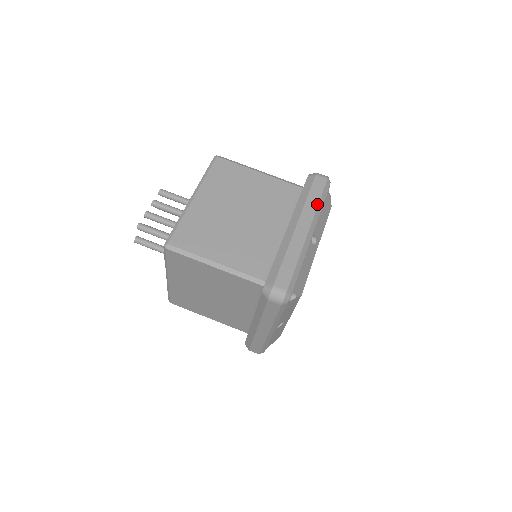
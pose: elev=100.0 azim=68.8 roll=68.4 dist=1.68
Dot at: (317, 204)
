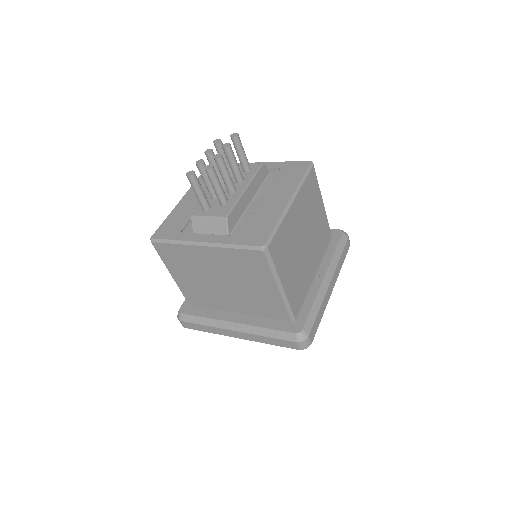
Dot at: occluded
